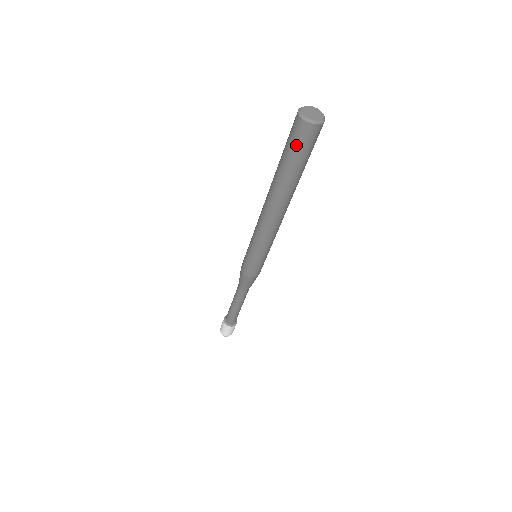
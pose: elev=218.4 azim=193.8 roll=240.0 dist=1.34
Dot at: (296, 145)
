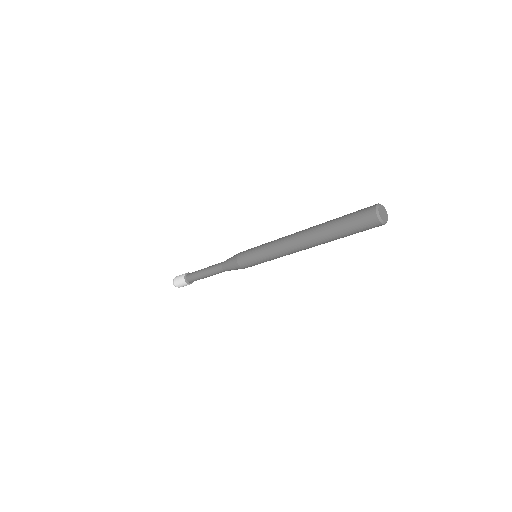
Dot at: (358, 225)
